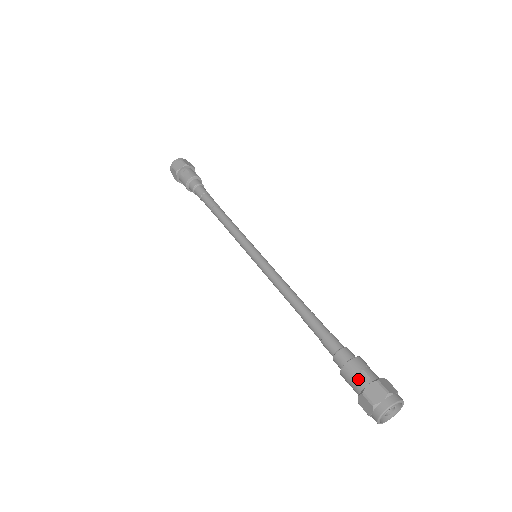
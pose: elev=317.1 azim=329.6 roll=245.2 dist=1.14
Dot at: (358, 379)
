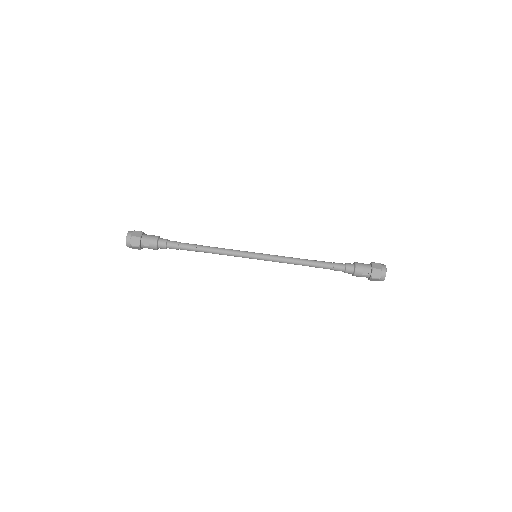
Dot at: (365, 274)
